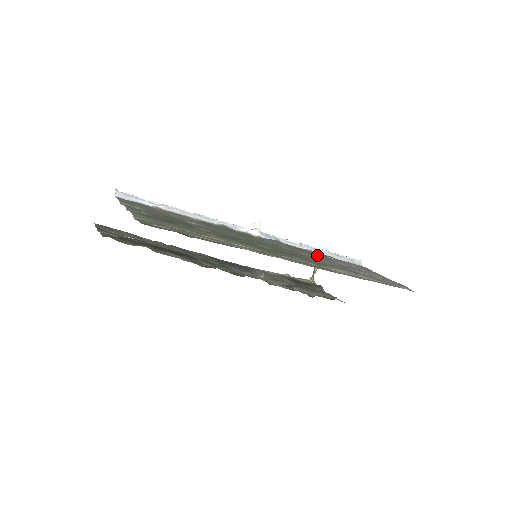
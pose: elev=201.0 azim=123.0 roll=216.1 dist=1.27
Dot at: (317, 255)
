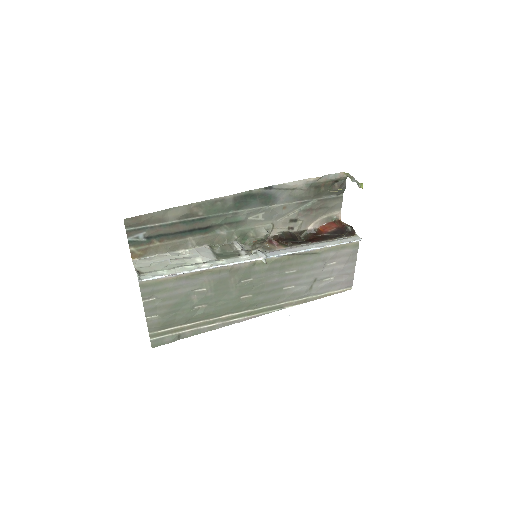
Dot at: (307, 262)
